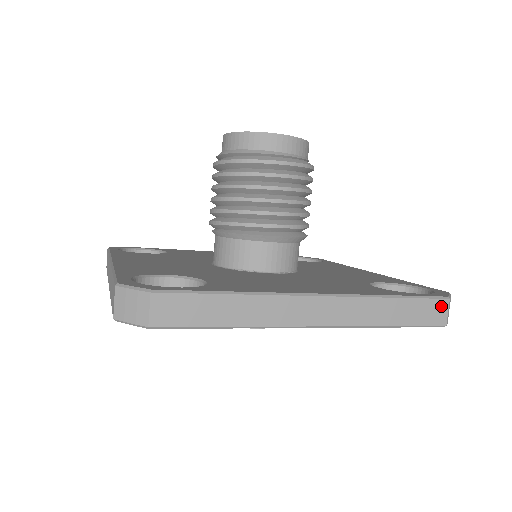
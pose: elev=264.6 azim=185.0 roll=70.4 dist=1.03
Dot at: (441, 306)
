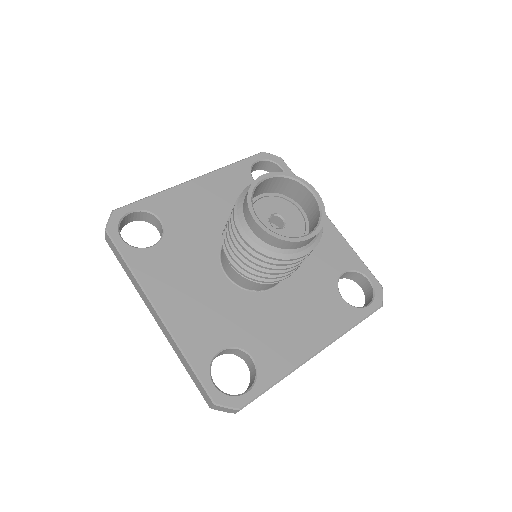
Dot at: occluded
